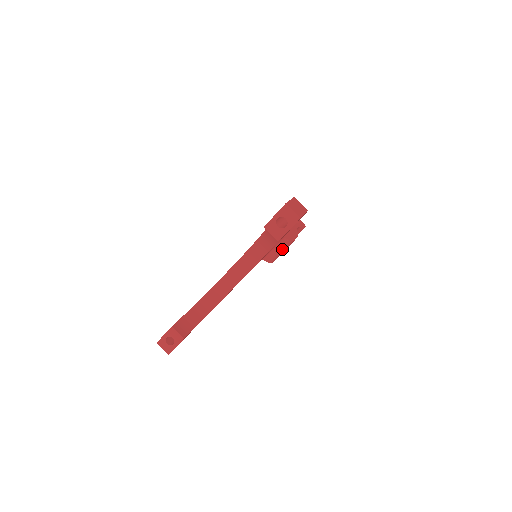
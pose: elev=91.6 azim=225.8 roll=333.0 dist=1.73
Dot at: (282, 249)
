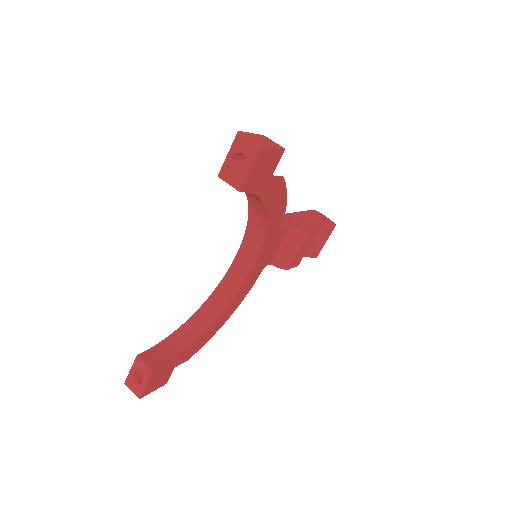
Dot at: (295, 246)
